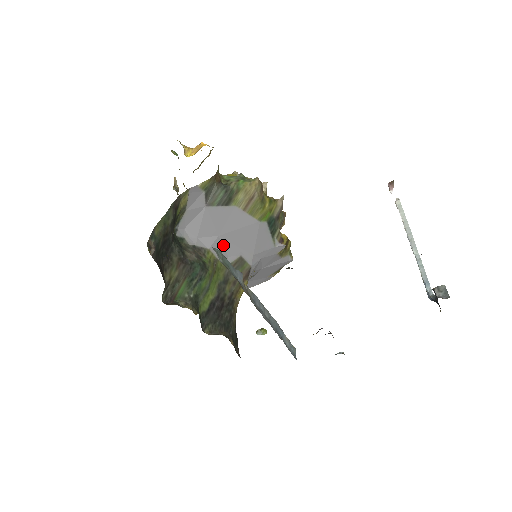
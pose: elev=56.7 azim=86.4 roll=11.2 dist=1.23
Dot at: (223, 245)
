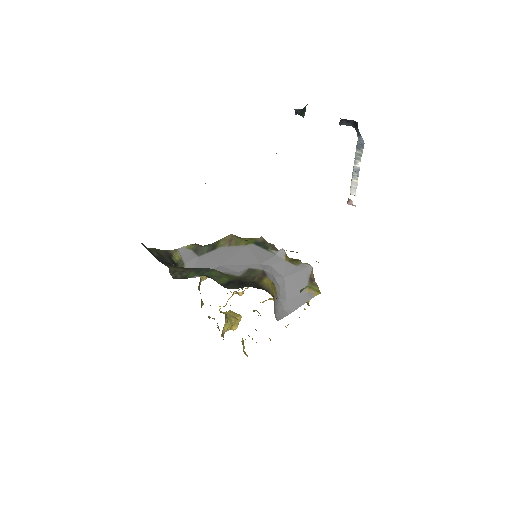
Dot at: (228, 269)
